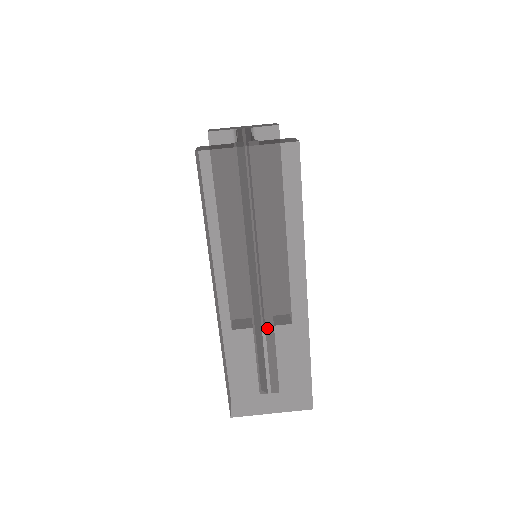
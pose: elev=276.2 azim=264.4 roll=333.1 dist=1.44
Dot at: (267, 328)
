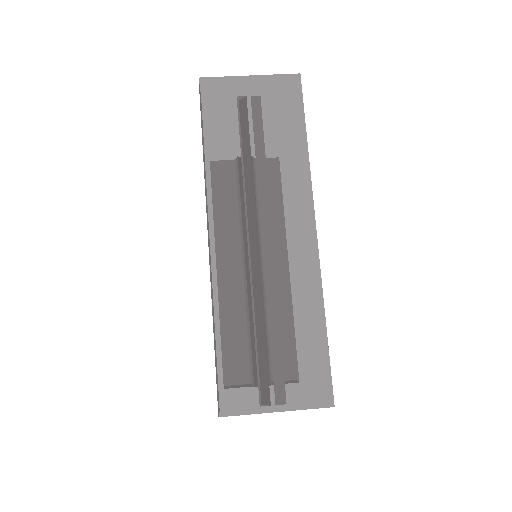
Dot at: (270, 276)
